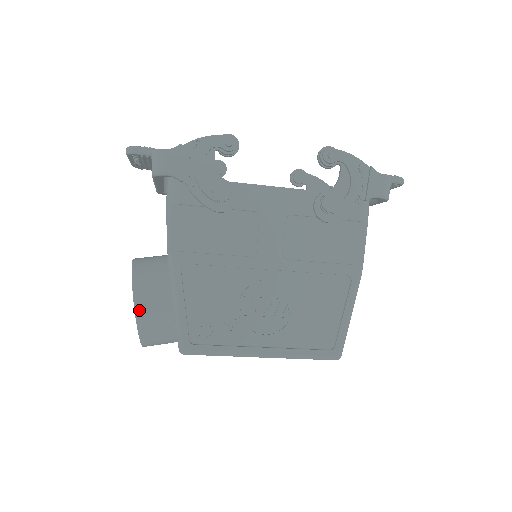
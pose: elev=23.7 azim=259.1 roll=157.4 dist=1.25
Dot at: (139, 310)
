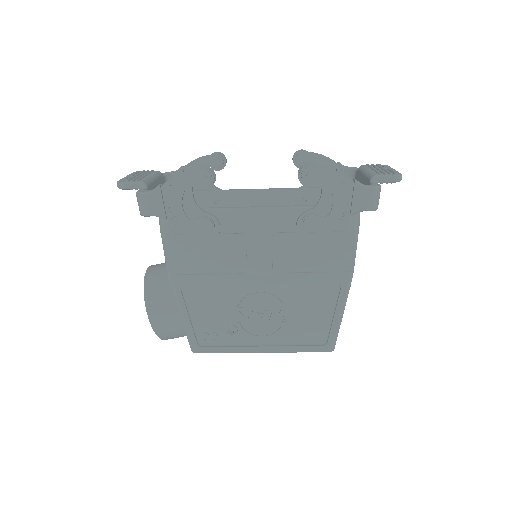
Dot at: (153, 322)
